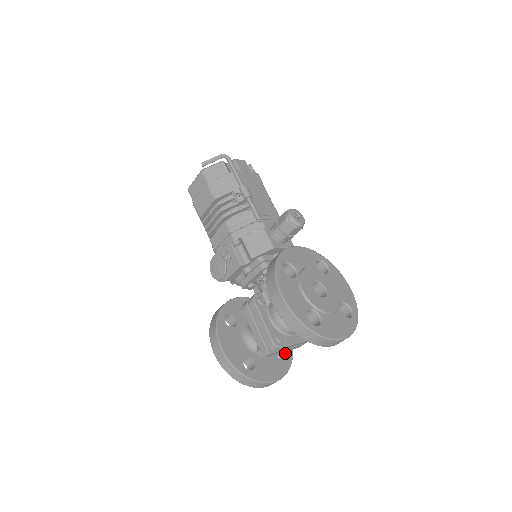
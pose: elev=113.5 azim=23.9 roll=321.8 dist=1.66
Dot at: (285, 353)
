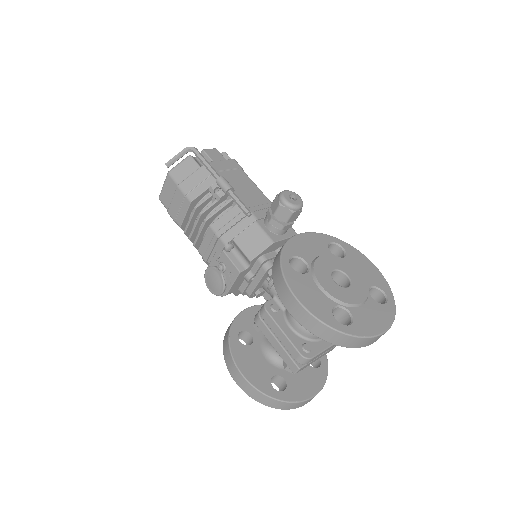
Dot at: occluded
